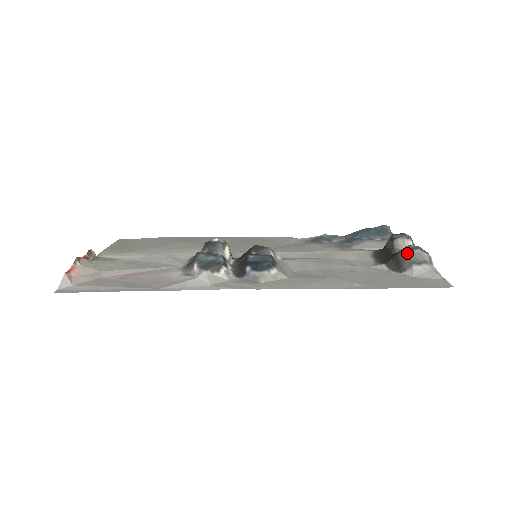
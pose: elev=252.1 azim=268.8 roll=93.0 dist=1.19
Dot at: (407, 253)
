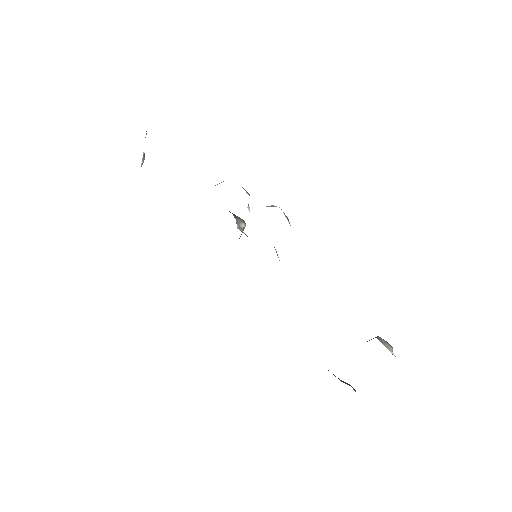
Dot at: occluded
